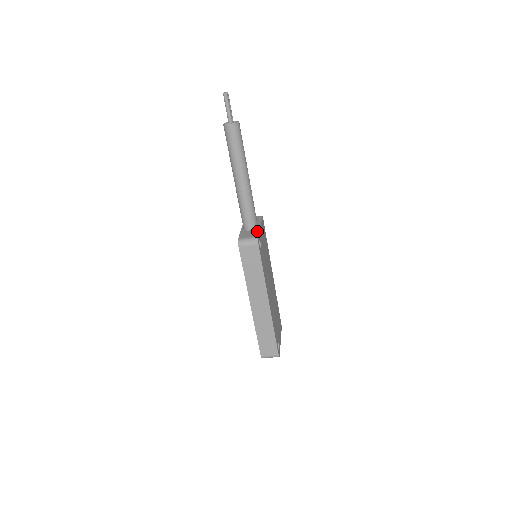
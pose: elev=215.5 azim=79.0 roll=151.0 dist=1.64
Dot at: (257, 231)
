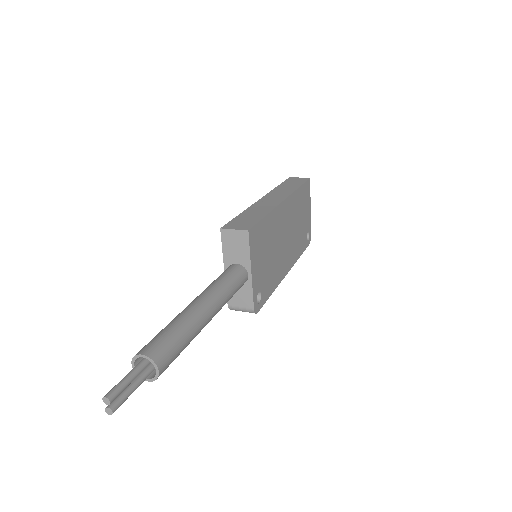
Dot at: (250, 293)
